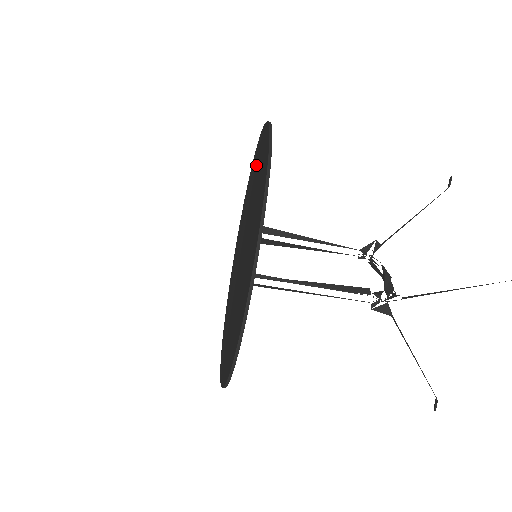
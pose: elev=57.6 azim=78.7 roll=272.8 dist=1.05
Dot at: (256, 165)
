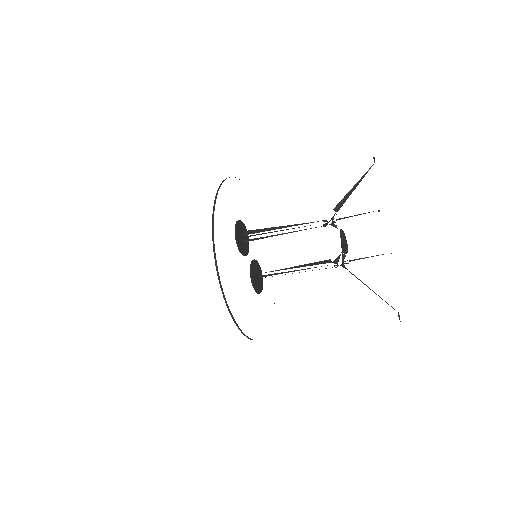
Dot at: occluded
